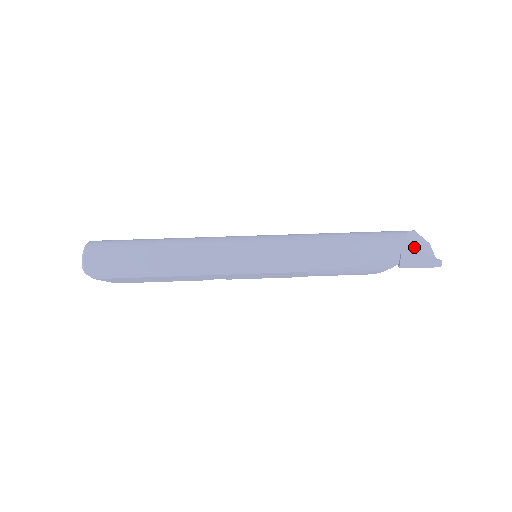
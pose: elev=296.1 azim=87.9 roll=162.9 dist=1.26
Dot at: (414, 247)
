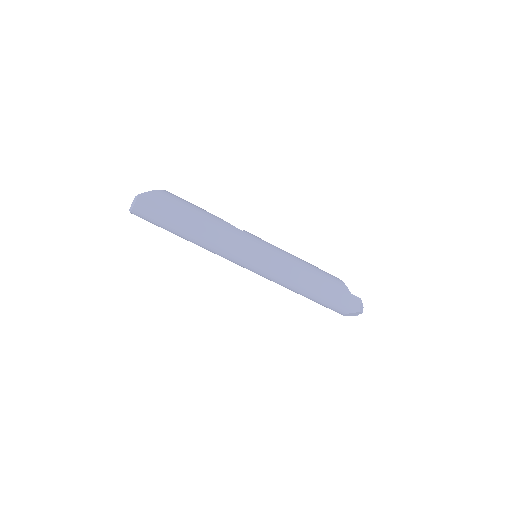
Dot at: (343, 315)
